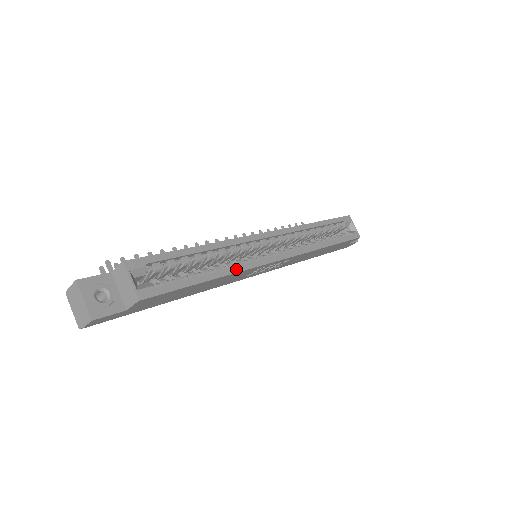
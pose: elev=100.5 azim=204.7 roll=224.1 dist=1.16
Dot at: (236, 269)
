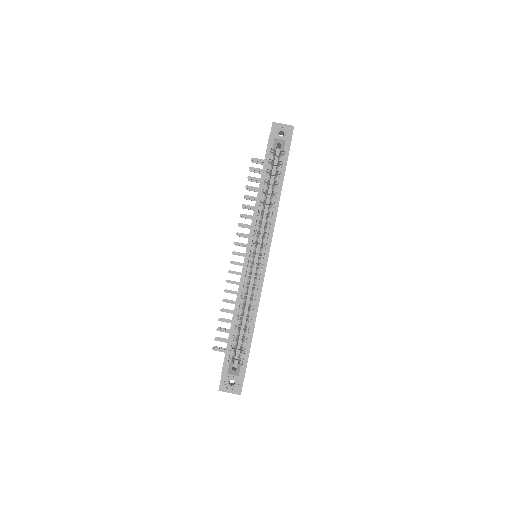
Dot at: (257, 302)
